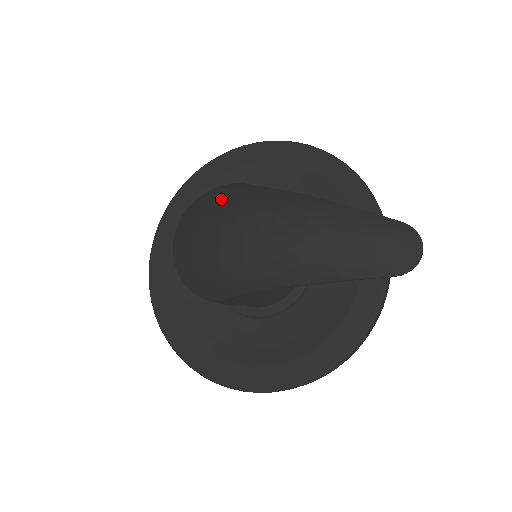
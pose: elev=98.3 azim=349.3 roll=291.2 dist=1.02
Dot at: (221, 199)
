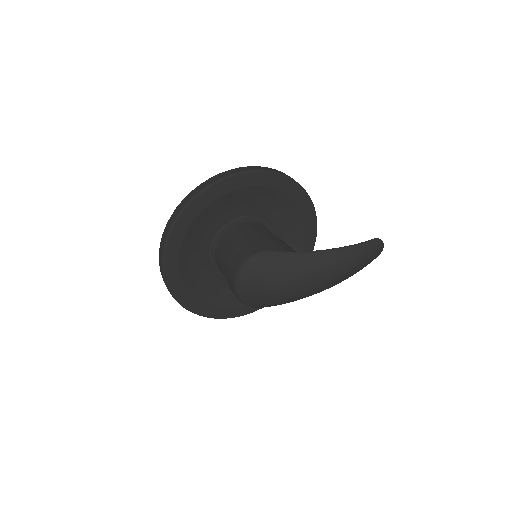
Dot at: (275, 273)
